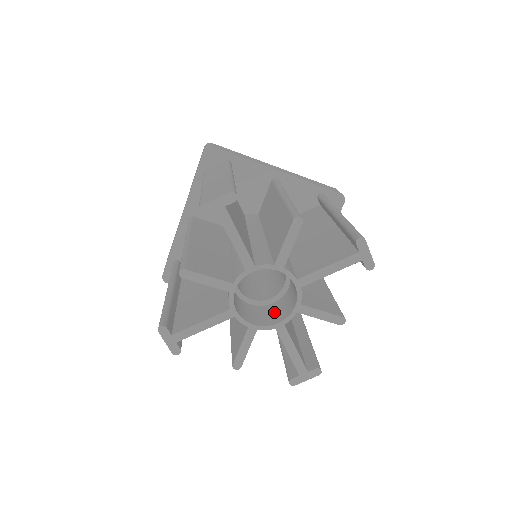
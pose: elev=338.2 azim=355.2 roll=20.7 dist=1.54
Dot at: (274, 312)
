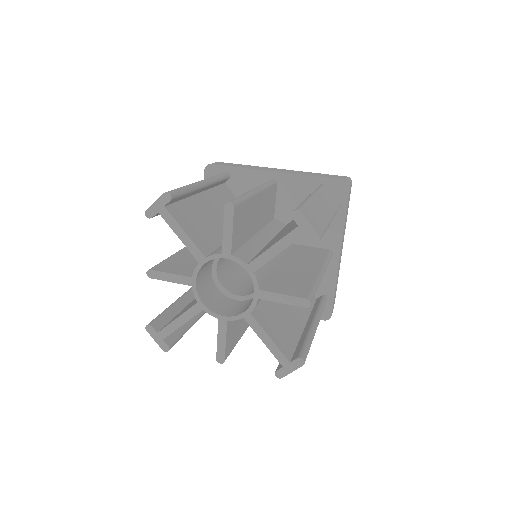
Dot at: (249, 303)
